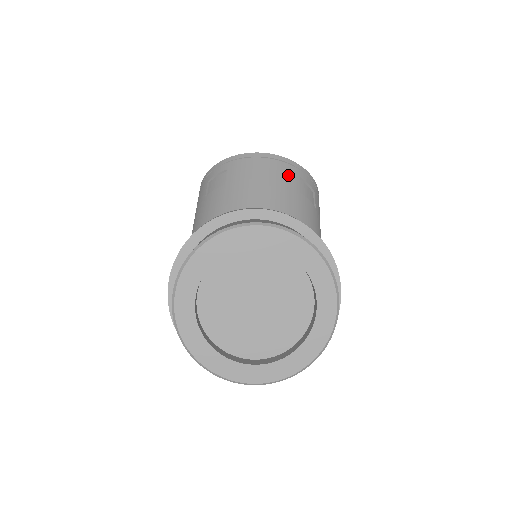
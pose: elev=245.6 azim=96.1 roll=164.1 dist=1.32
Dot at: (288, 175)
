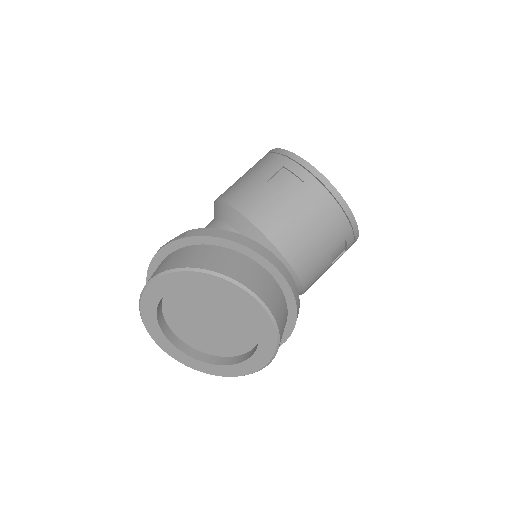
Dot at: (338, 235)
